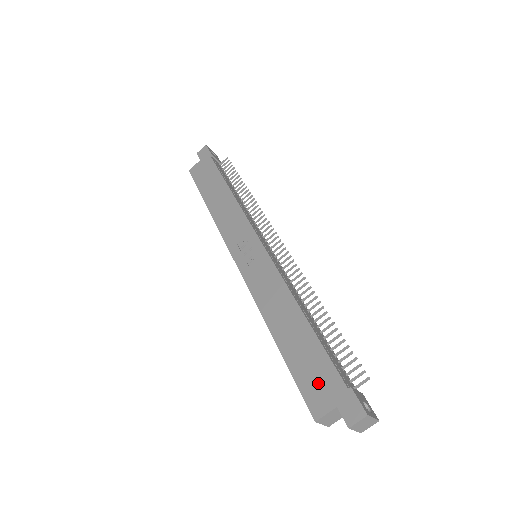
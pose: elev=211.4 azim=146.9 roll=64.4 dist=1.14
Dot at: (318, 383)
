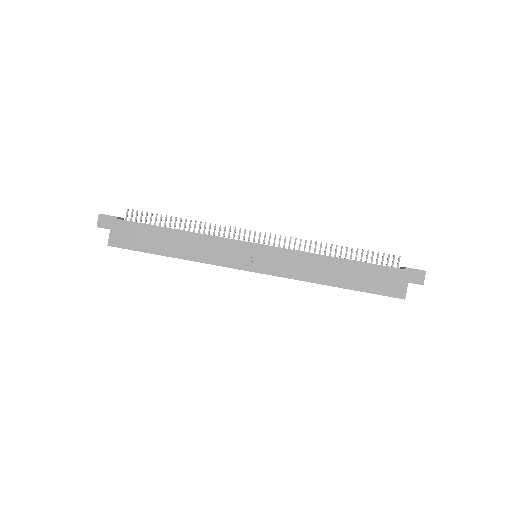
Dot at: (388, 282)
